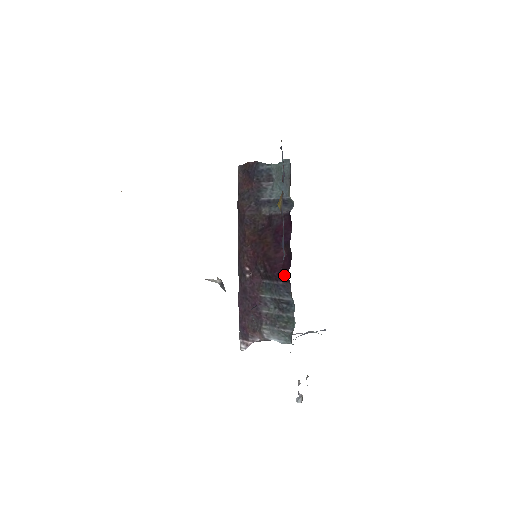
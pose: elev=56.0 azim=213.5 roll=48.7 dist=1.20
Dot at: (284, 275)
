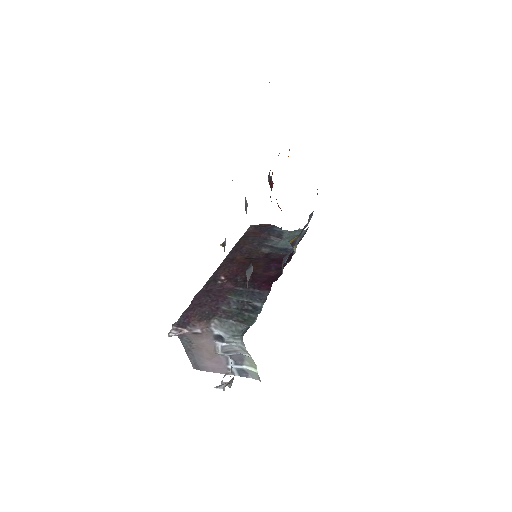
Dot at: (266, 285)
